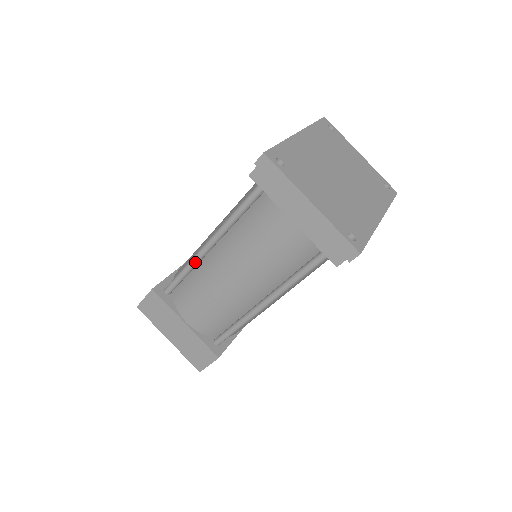
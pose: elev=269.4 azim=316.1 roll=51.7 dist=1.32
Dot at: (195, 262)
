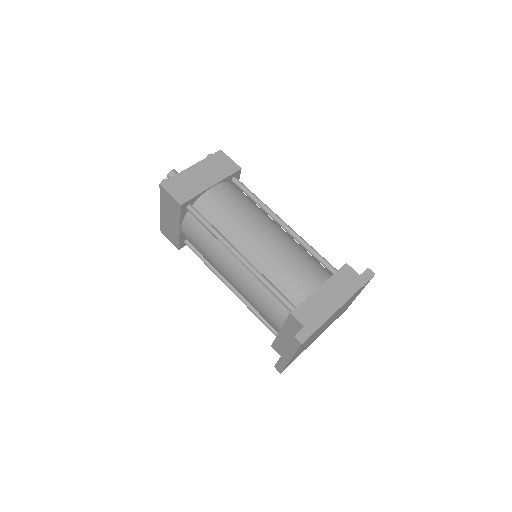
Dot at: occluded
